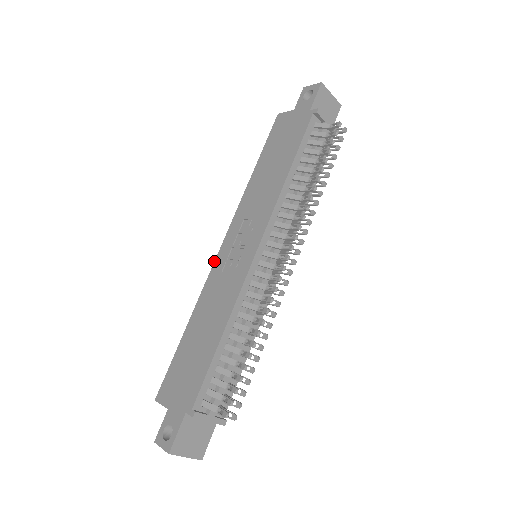
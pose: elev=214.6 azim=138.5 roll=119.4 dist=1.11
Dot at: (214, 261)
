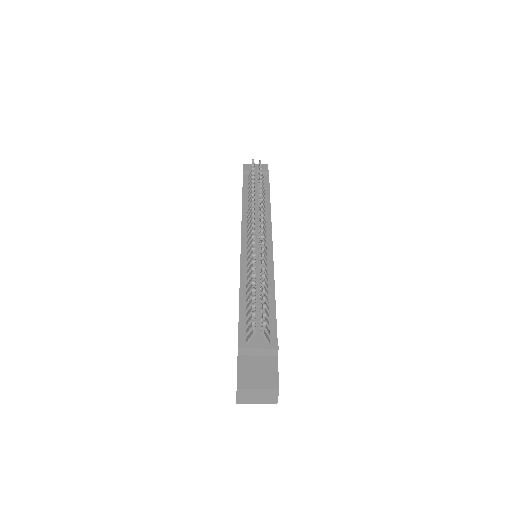
Dot at: occluded
